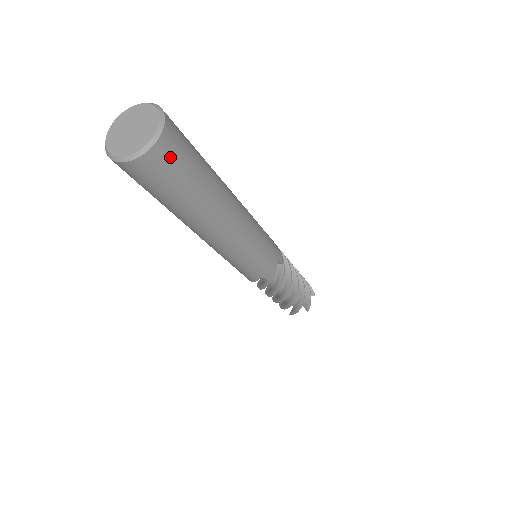
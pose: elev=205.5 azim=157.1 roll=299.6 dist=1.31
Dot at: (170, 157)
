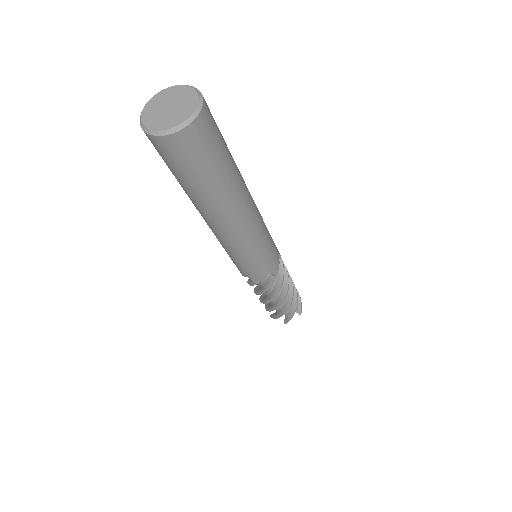
Dot at: (210, 126)
